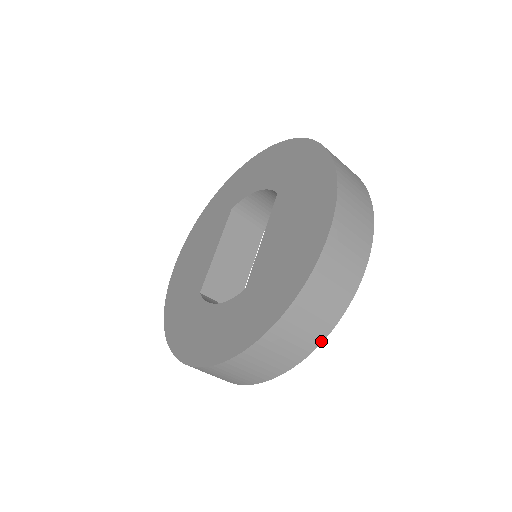
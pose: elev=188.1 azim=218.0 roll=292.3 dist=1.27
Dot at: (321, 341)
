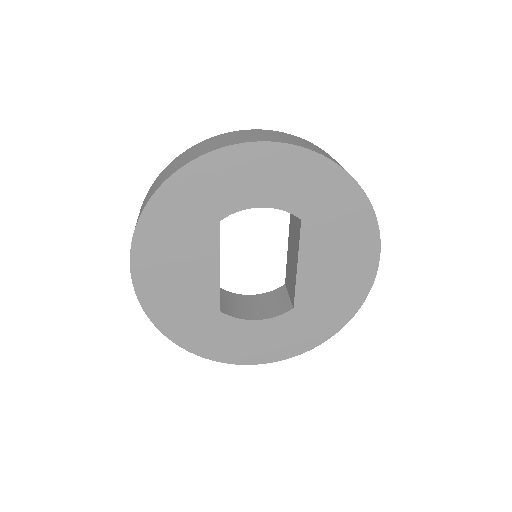
Dot at: occluded
